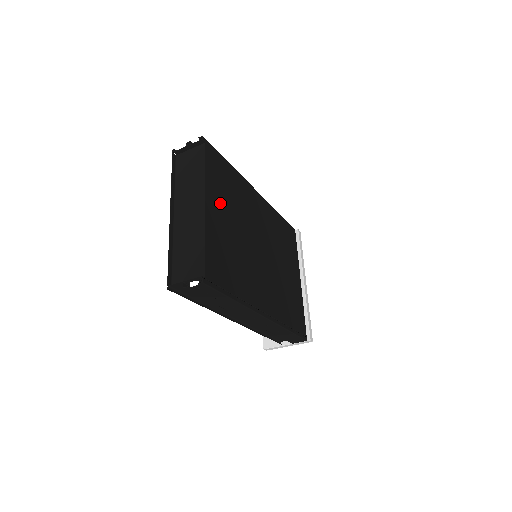
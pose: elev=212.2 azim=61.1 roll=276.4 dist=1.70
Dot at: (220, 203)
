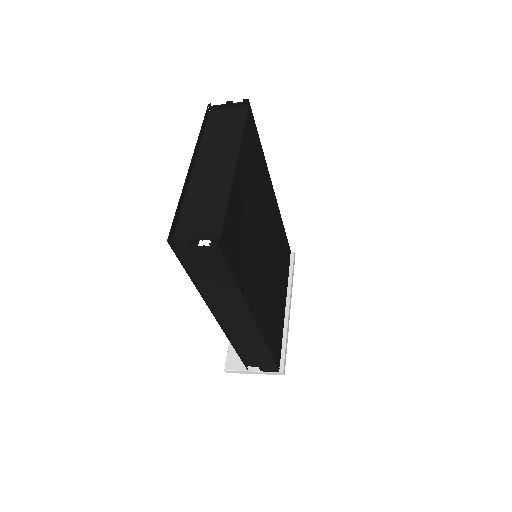
Dot at: (247, 175)
